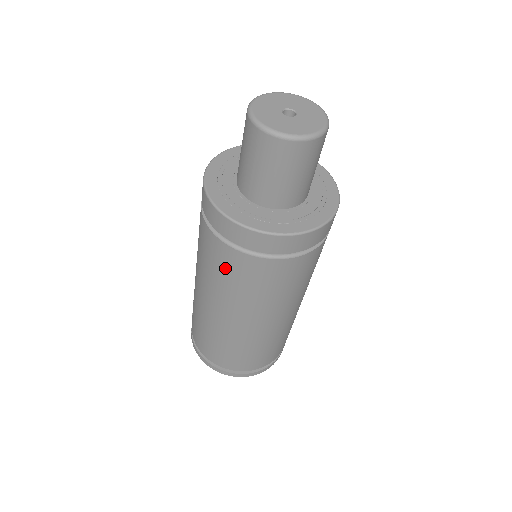
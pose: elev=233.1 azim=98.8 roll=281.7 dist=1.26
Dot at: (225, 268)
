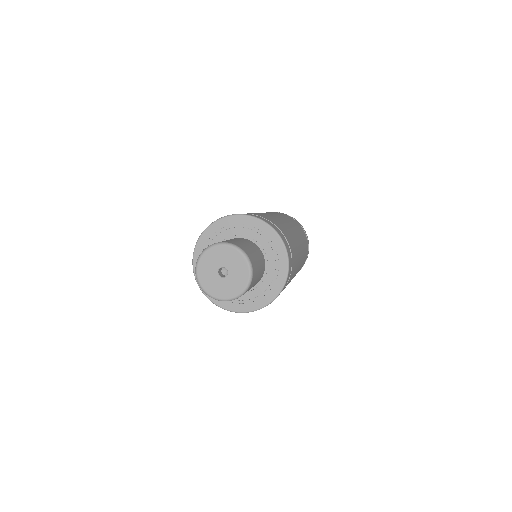
Dot at: occluded
